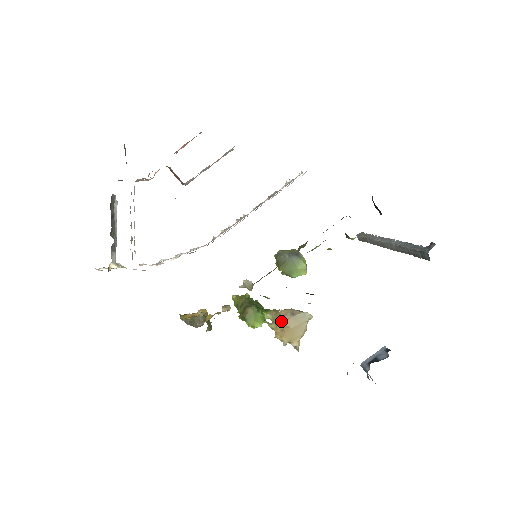
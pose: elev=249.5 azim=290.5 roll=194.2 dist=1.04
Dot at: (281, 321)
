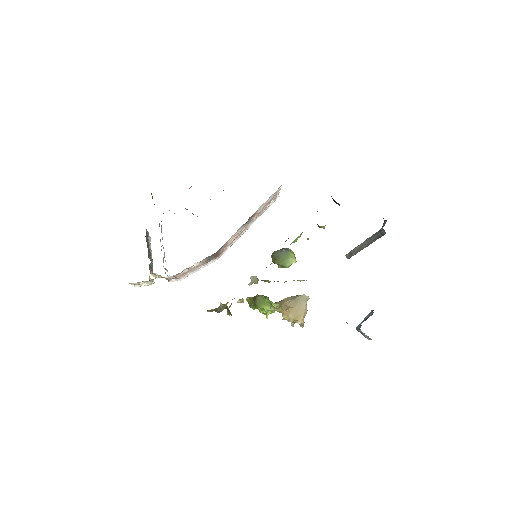
Dot at: (285, 304)
